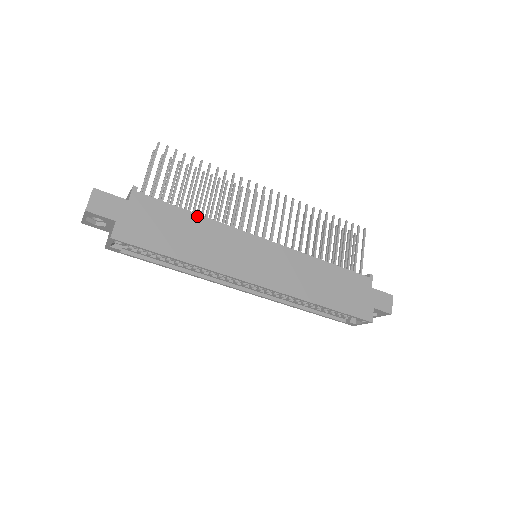
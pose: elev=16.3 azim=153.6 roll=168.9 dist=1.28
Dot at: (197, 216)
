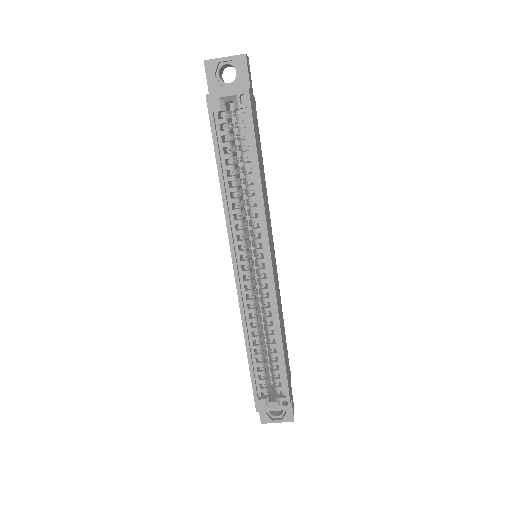
Dot at: occluded
